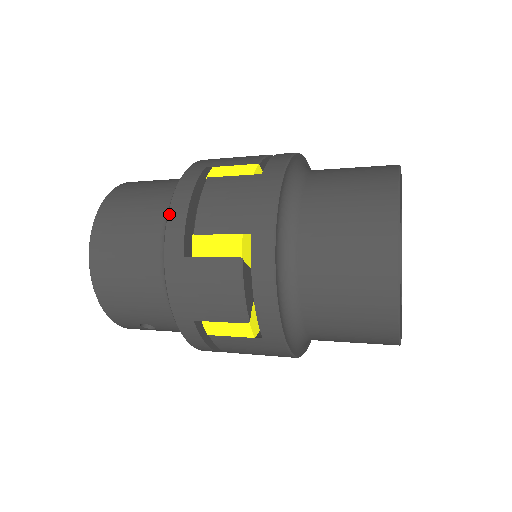
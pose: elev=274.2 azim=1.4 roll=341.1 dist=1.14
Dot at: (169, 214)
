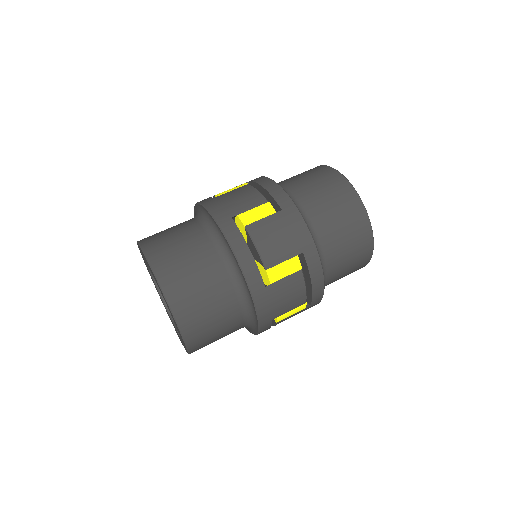
Dot at: (241, 264)
